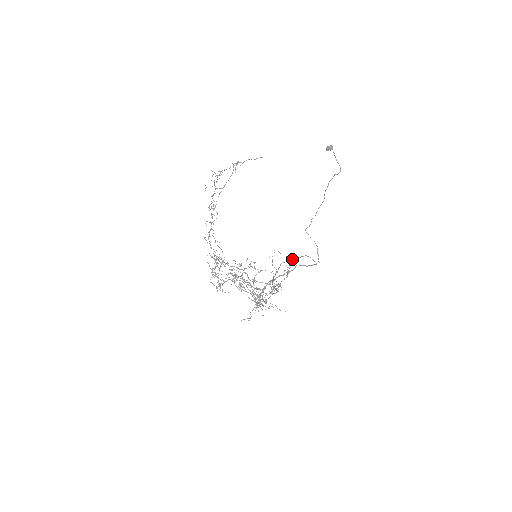
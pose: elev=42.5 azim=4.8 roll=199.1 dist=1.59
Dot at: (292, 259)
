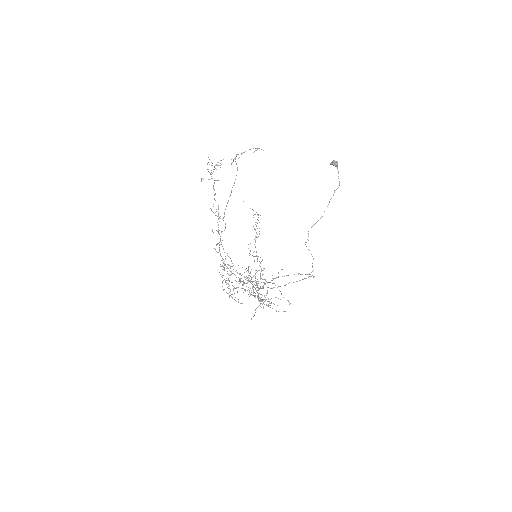
Dot at: occluded
